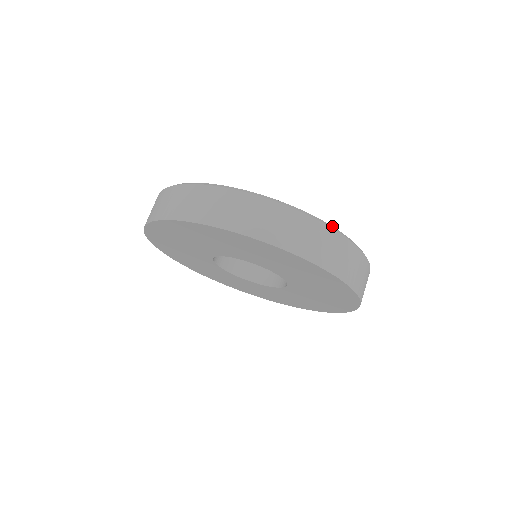
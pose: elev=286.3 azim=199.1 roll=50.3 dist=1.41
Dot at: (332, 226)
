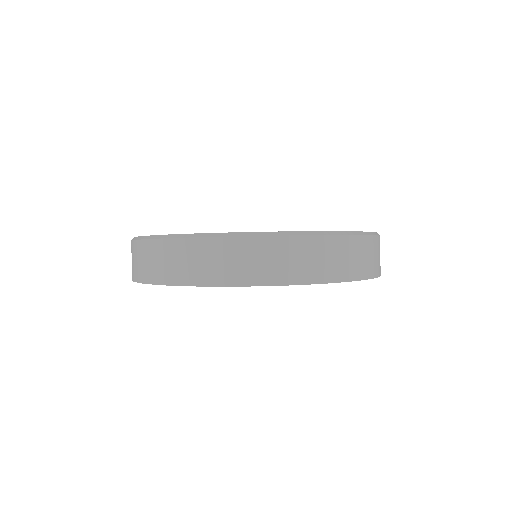
Dot at: (345, 231)
